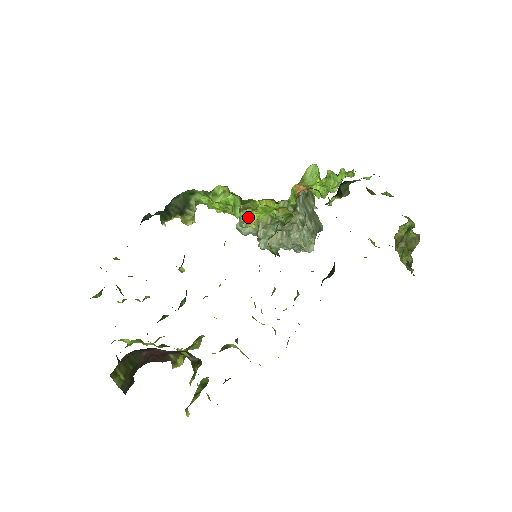
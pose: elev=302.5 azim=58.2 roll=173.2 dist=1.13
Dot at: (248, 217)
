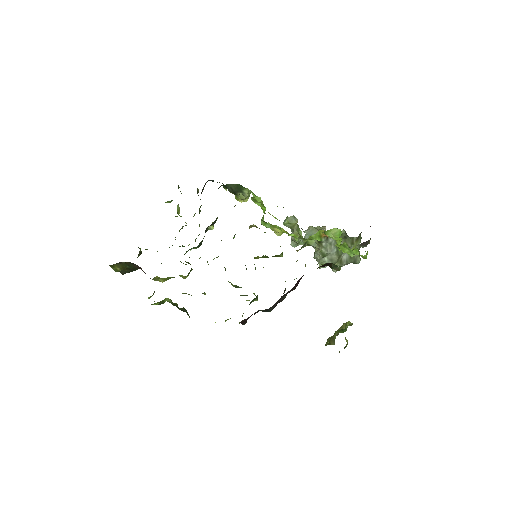
Dot at: occluded
